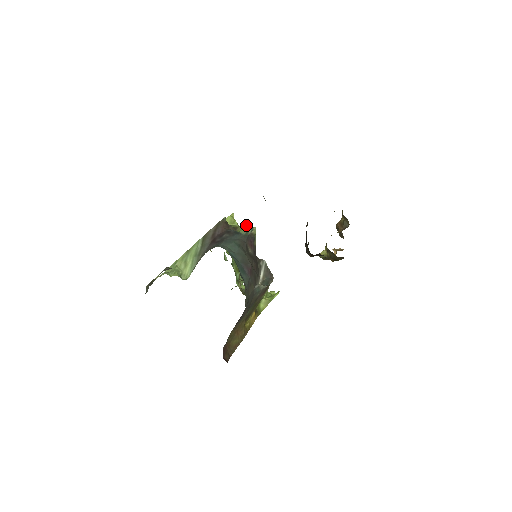
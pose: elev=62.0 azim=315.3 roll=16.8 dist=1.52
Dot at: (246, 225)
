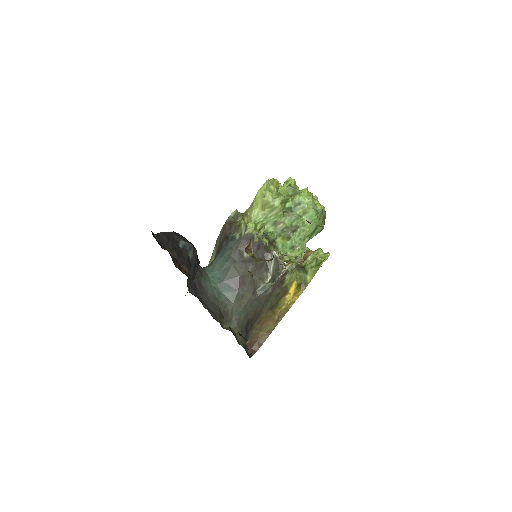
Dot at: (241, 226)
